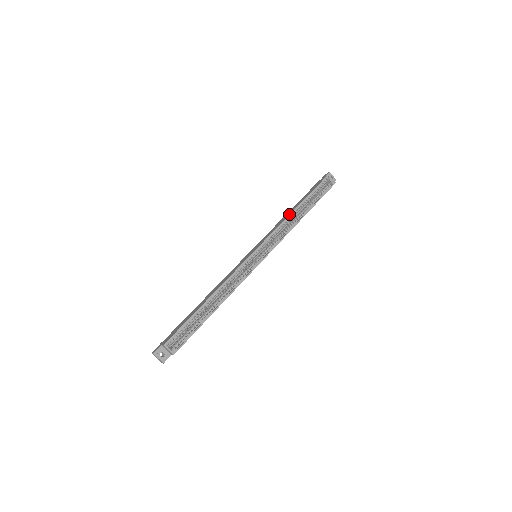
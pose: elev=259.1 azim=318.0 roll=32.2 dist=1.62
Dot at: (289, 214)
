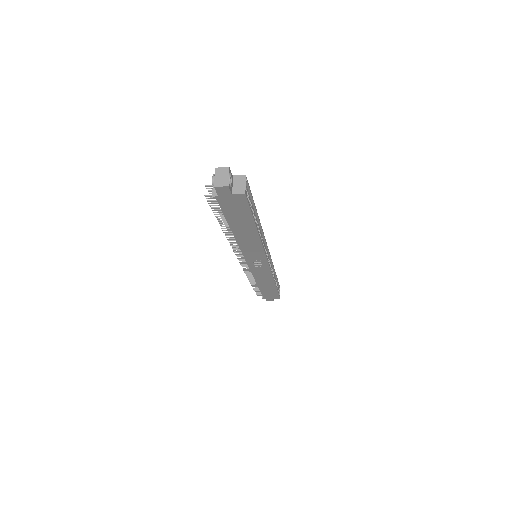
Dot at: occluded
